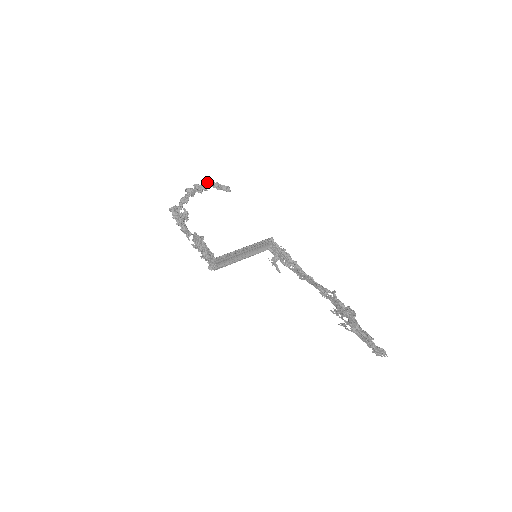
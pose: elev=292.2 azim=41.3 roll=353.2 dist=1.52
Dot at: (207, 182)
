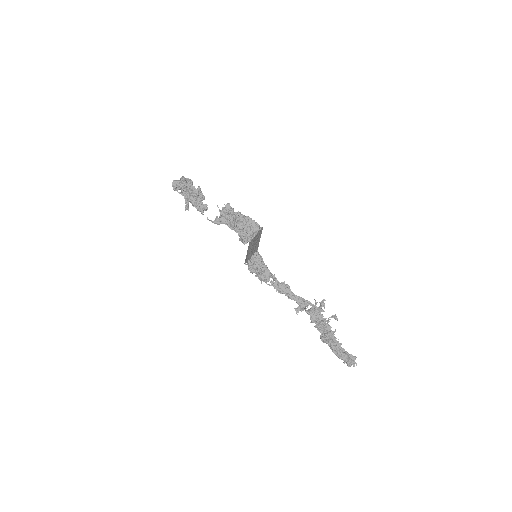
Dot at: occluded
